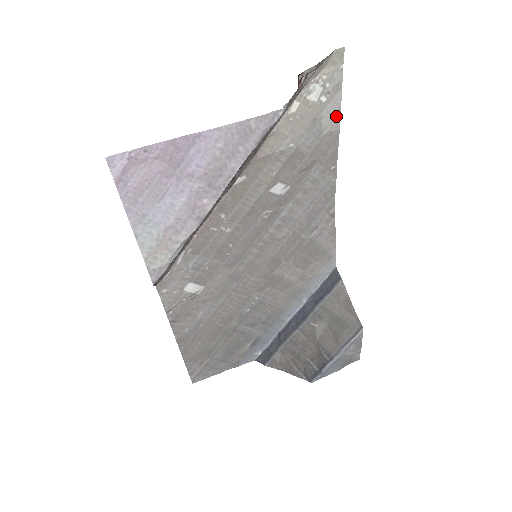
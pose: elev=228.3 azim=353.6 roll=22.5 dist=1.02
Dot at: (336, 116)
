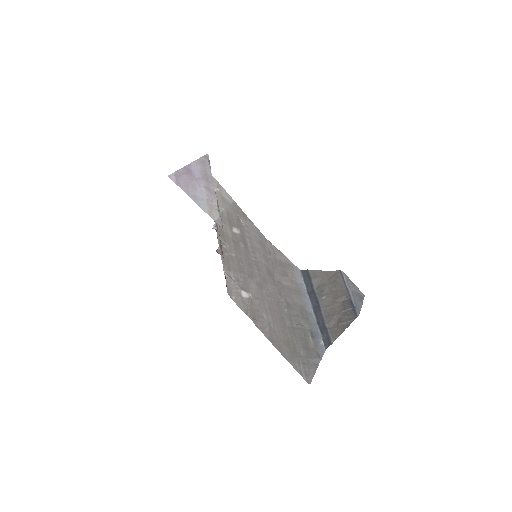
Dot at: (228, 196)
